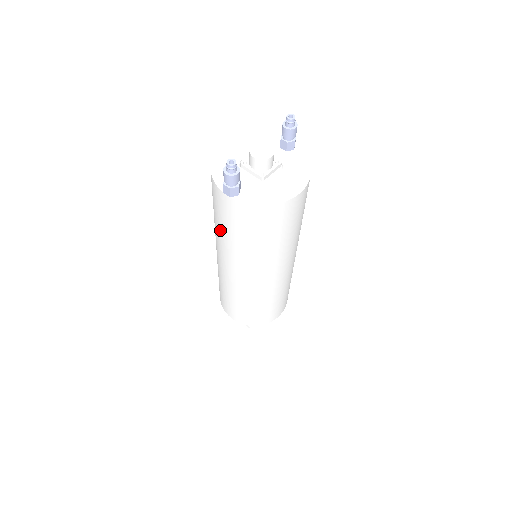
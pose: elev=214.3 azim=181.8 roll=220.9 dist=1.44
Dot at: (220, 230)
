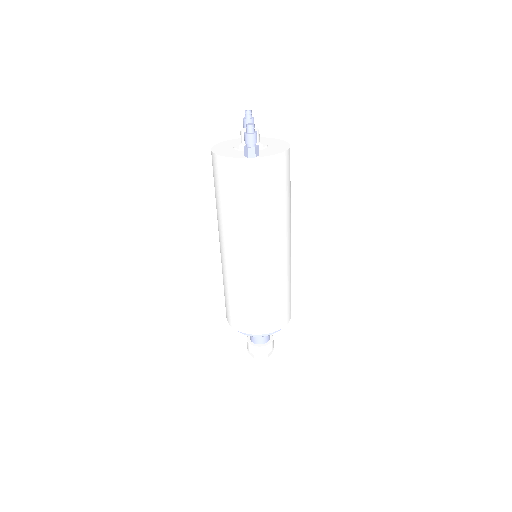
Dot at: (244, 212)
